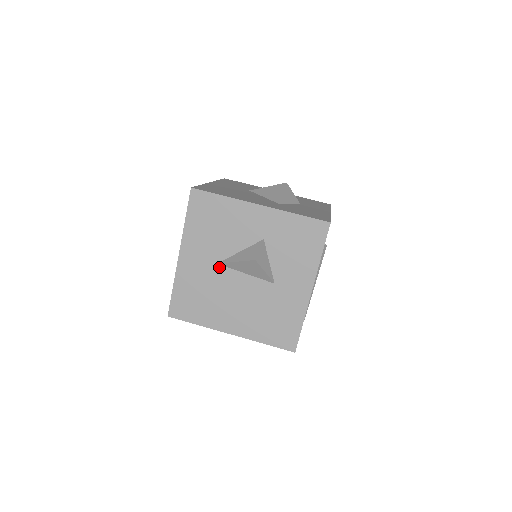
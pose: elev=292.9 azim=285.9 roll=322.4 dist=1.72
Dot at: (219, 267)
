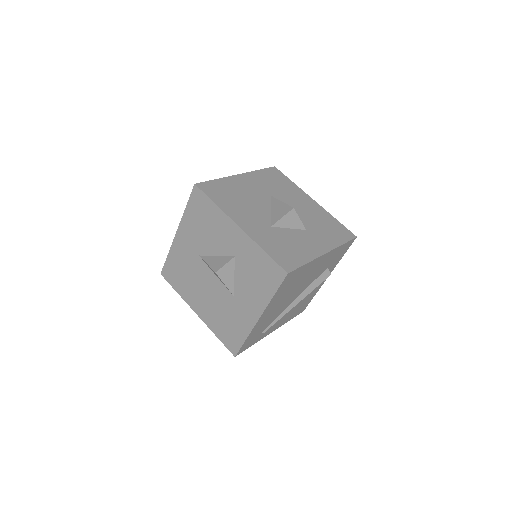
Dot at: (200, 259)
